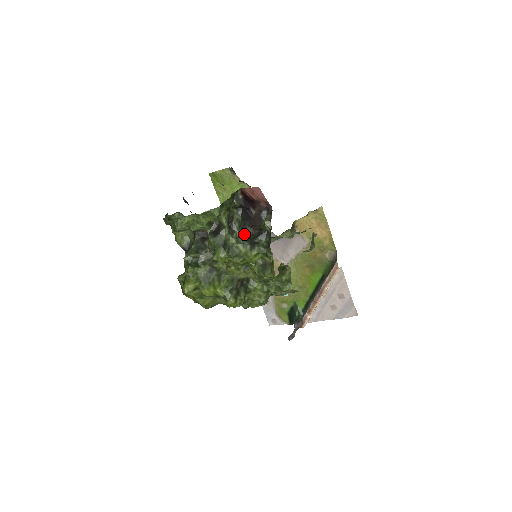
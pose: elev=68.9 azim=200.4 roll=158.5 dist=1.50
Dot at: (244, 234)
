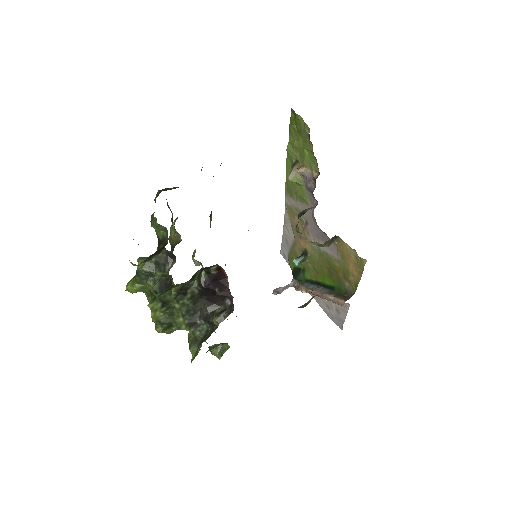
Dot at: (192, 307)
